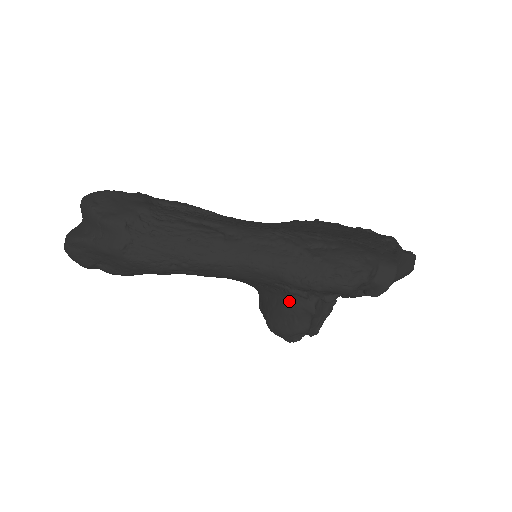
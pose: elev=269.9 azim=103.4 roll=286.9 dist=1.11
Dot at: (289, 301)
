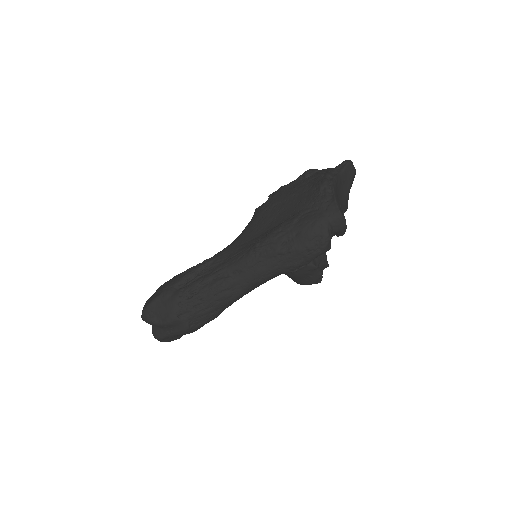
Dot at: (297, 272)
